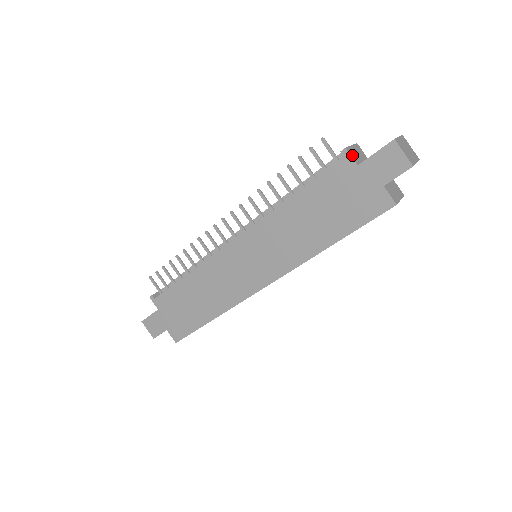
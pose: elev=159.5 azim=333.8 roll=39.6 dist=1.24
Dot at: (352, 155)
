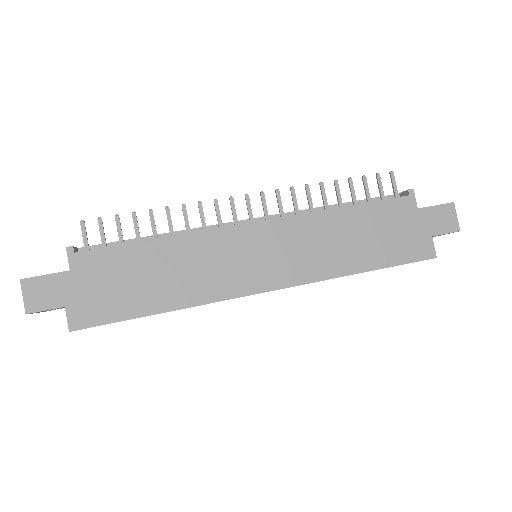
Dot at: (413, 198)
